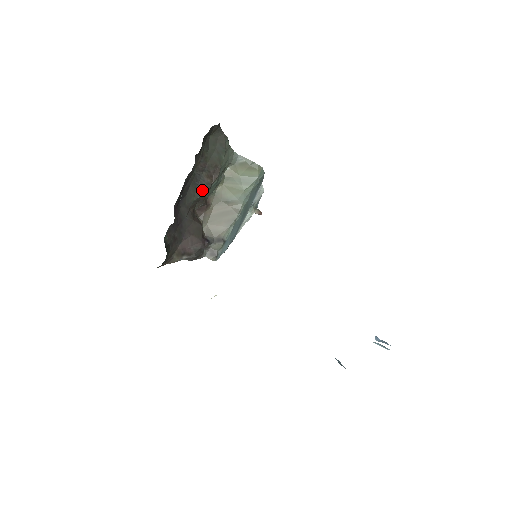
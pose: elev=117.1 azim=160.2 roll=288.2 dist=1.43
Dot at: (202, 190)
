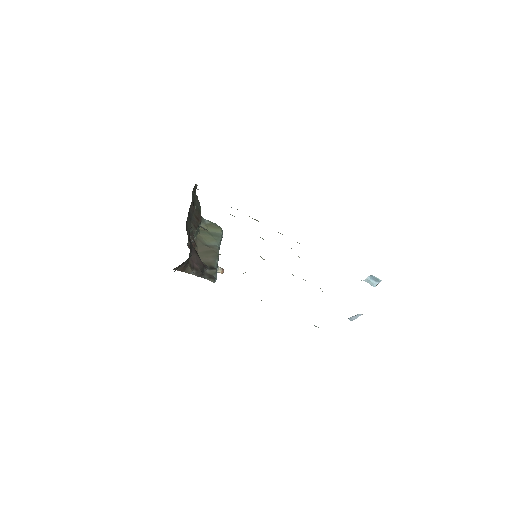
Dot at: (194, 225)
